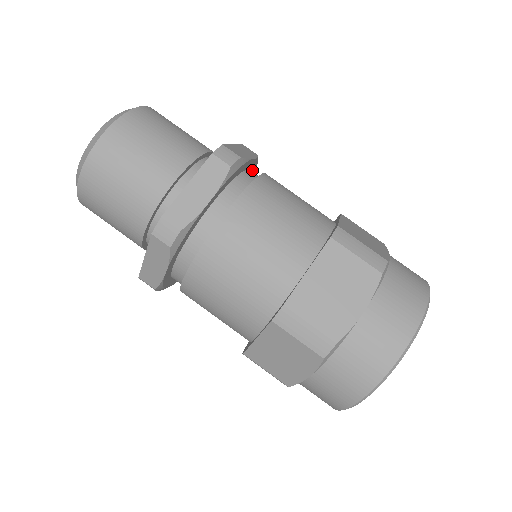
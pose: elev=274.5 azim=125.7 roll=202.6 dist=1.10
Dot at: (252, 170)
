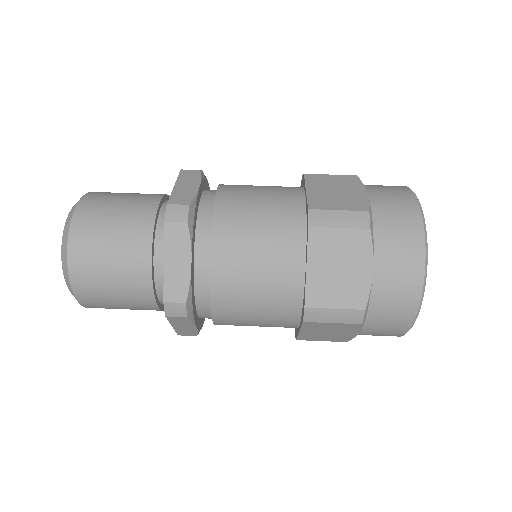
Dot at: occluded
